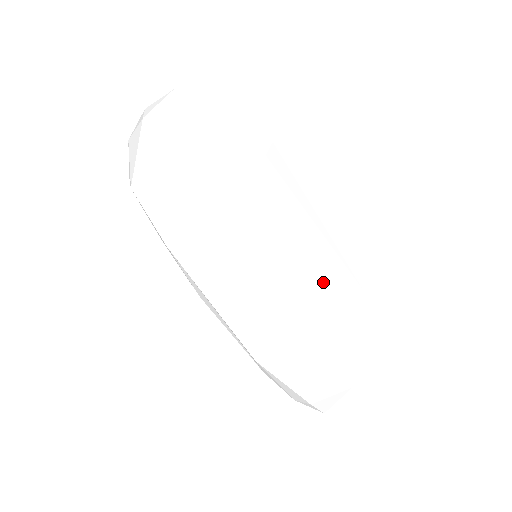
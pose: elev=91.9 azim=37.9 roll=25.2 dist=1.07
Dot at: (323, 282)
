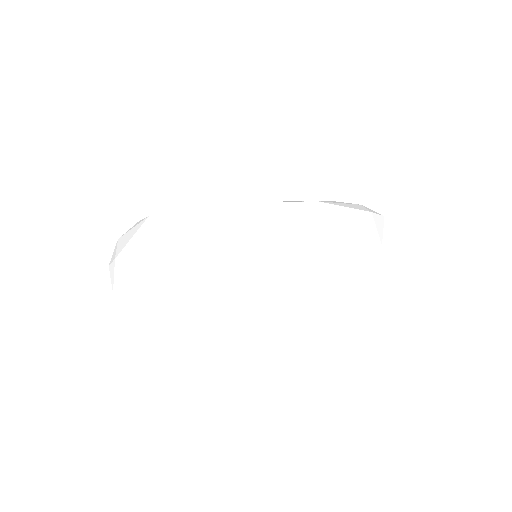
Dot at: (299, 217)
